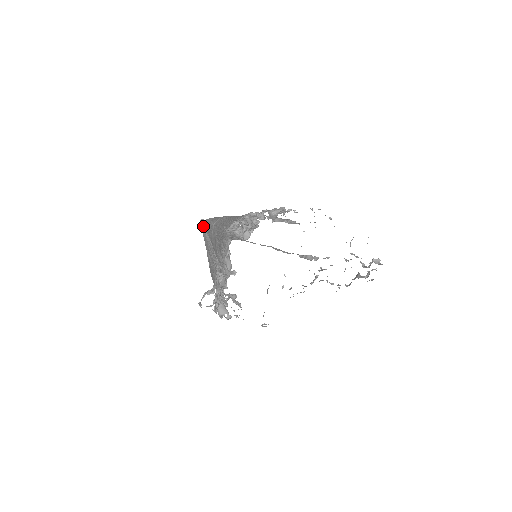
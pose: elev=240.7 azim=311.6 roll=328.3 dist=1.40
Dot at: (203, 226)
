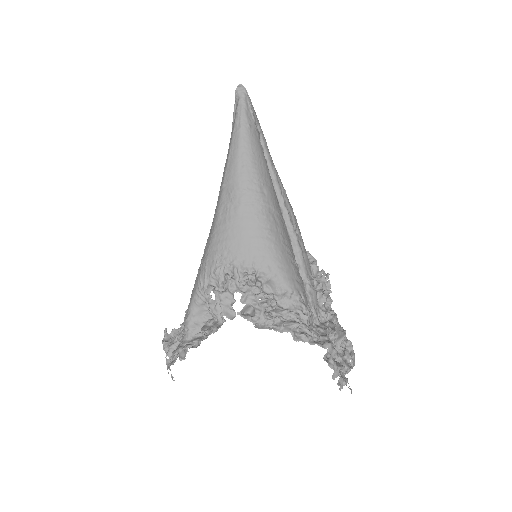
Dot at: (234, 112)
